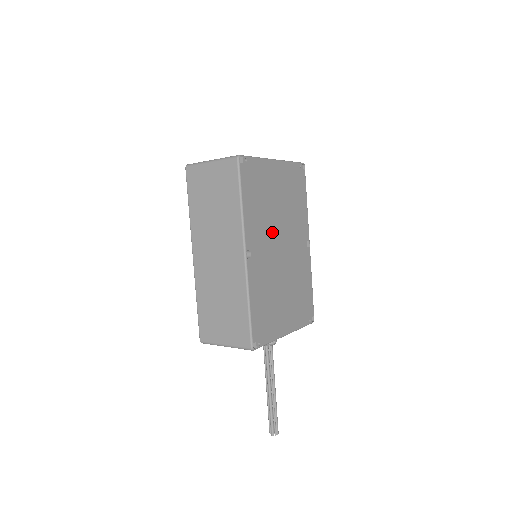
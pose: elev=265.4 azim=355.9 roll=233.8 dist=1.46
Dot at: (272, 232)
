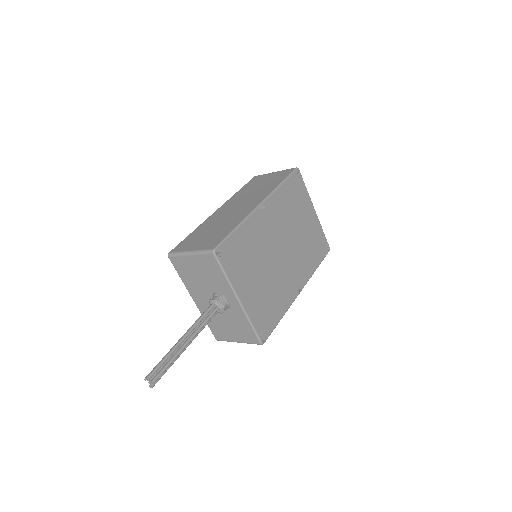
Dot at: (284, 231)
